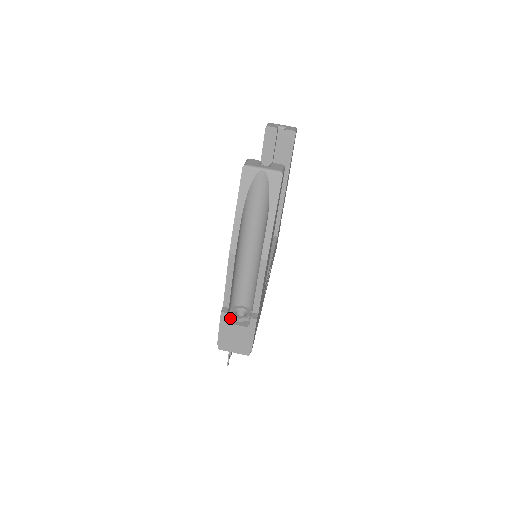
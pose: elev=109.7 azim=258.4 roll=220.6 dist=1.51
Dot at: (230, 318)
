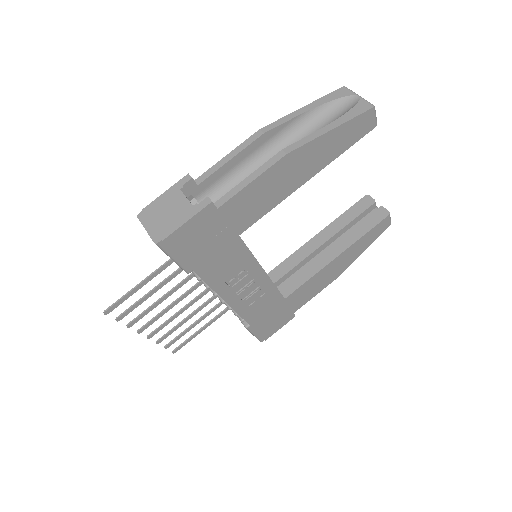
Dot at: (186, 196)
